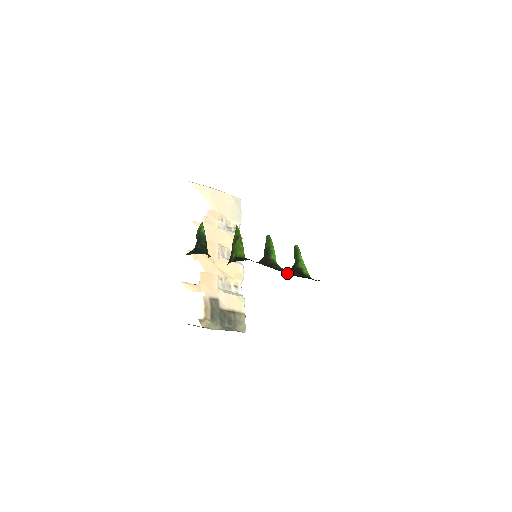
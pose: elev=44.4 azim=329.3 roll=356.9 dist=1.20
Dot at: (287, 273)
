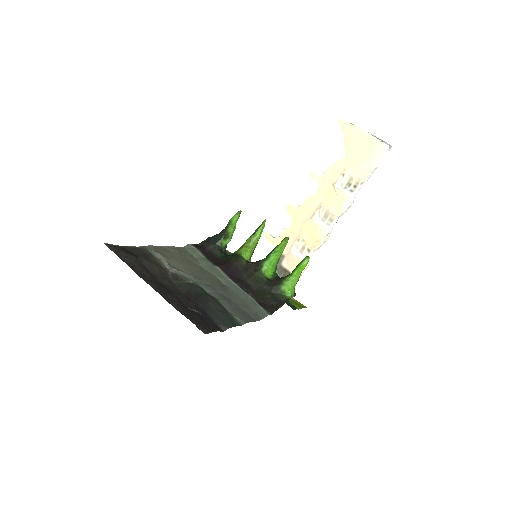
Dot at: (256, 285)
